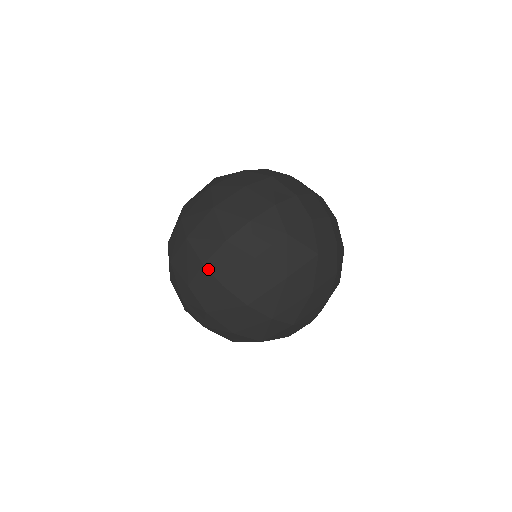
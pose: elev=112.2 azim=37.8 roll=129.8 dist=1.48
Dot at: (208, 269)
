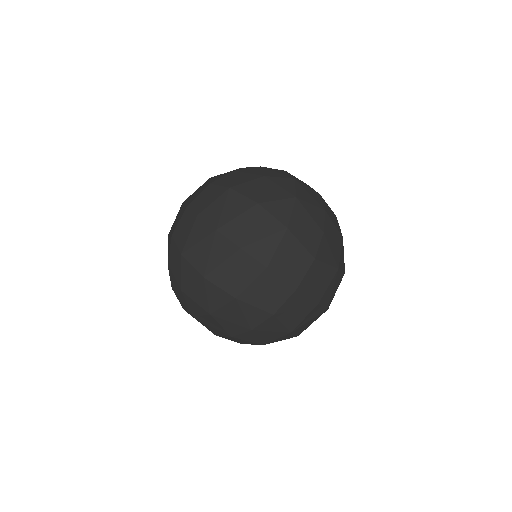
Dot at: (189, 208)
